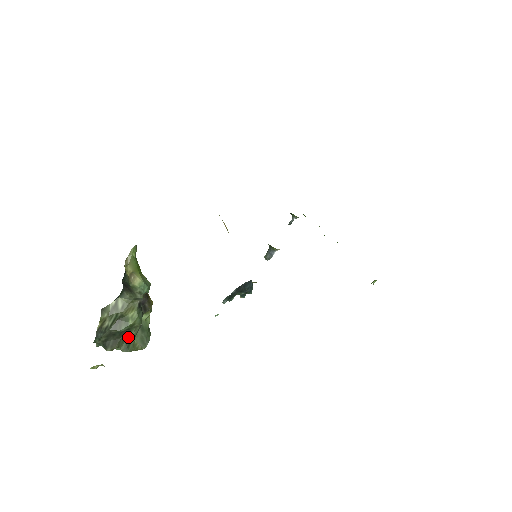
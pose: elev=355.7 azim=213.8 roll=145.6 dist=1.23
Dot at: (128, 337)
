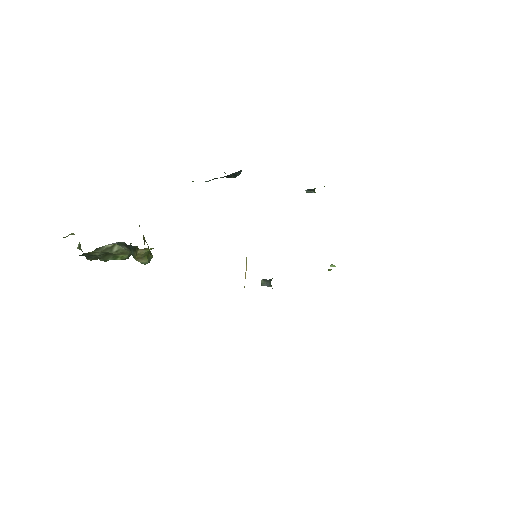
Dot at: occluded
